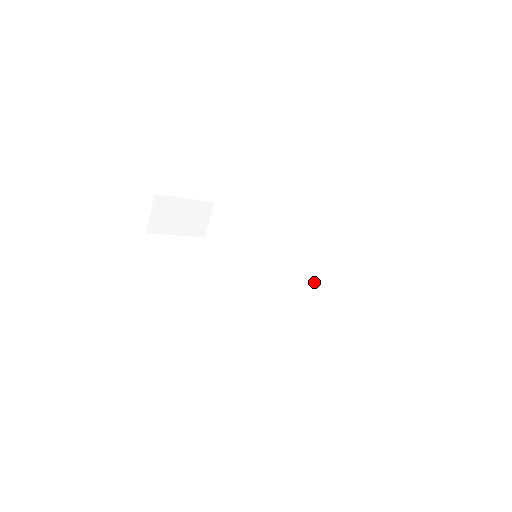
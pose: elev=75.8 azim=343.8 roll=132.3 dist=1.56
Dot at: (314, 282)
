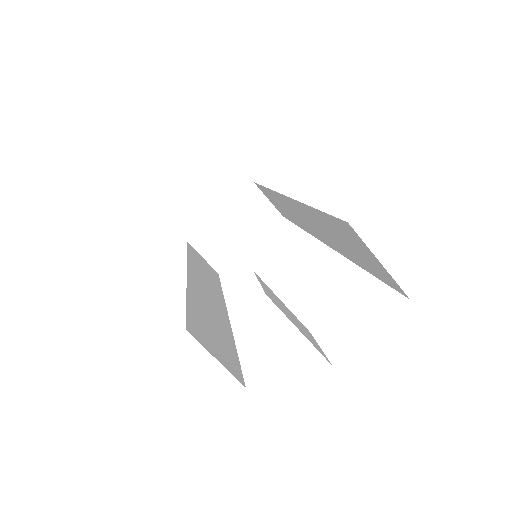
Dot at: (327, 239)
